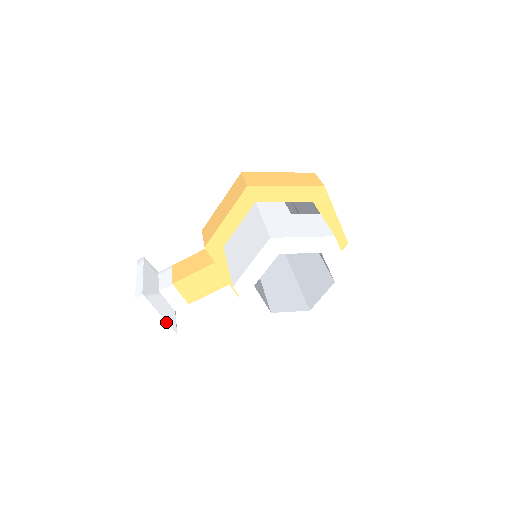
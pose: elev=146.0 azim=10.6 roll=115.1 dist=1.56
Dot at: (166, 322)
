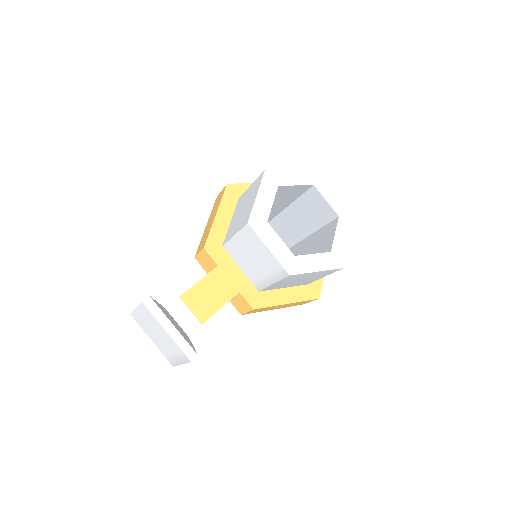
Dot at: (182, 337)
